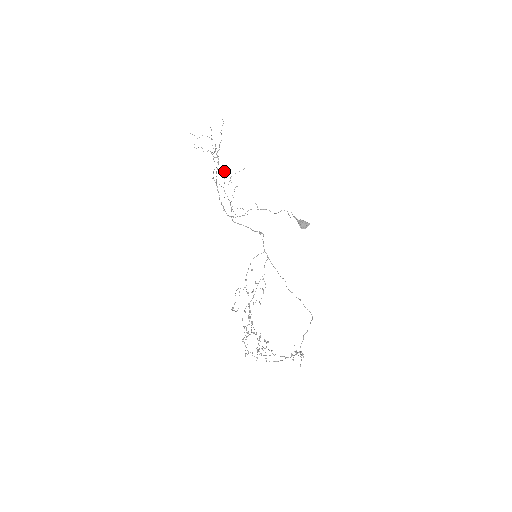
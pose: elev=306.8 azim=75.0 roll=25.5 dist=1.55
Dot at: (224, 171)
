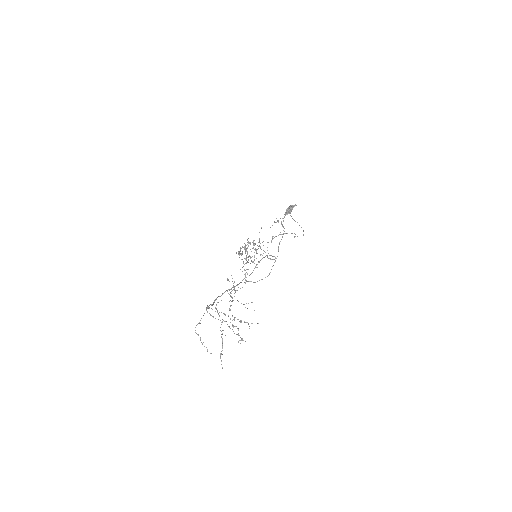
Dot at: occluded
